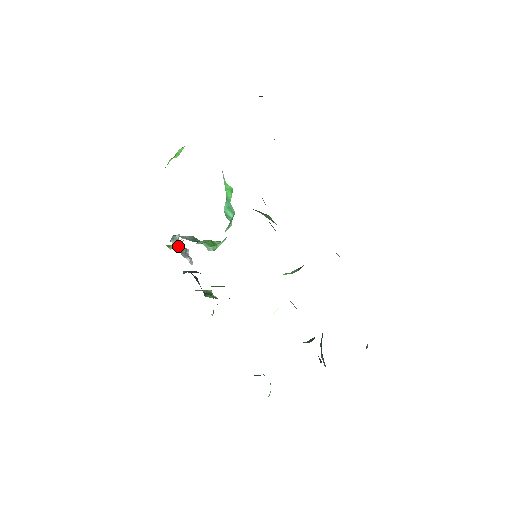
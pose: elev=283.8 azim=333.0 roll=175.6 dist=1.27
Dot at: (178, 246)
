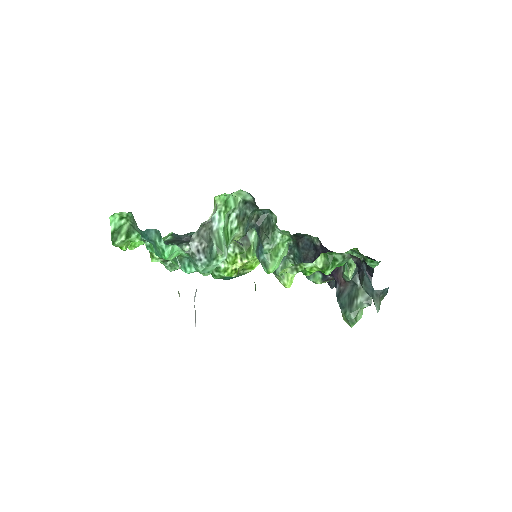
Dot at: occluded
